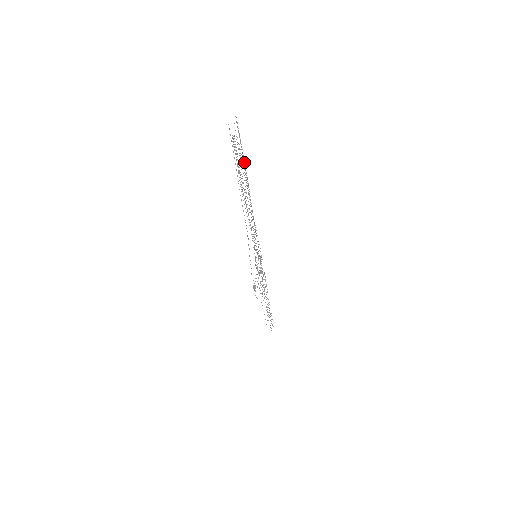
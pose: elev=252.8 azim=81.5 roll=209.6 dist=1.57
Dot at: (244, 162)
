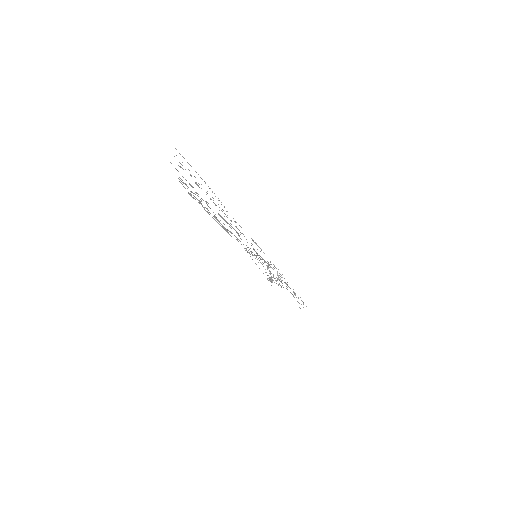
Dot at: (205, 183)
